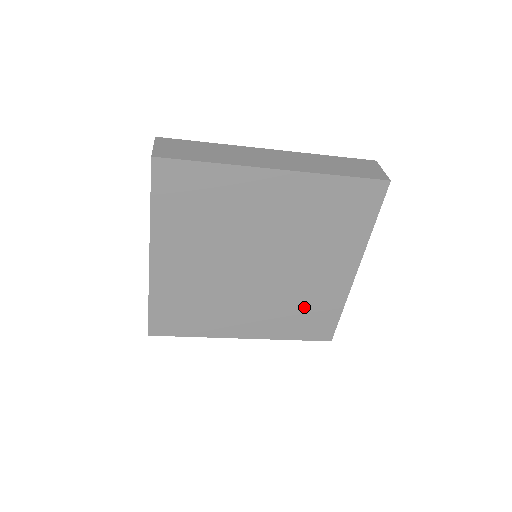
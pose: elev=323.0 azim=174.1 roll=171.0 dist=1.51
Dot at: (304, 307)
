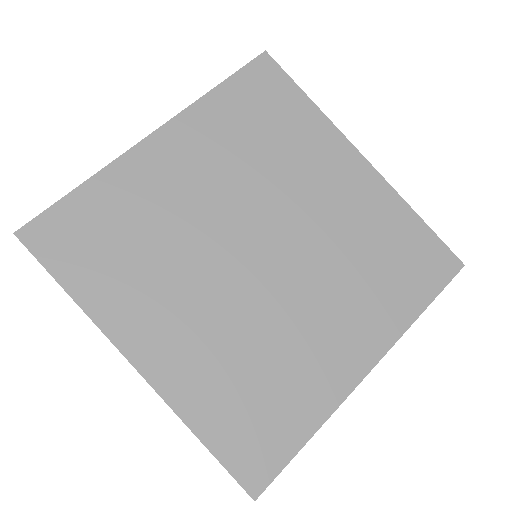
Dot at: (265, 378)
